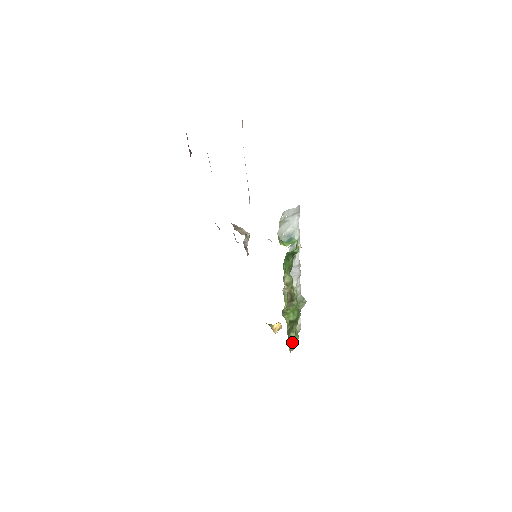
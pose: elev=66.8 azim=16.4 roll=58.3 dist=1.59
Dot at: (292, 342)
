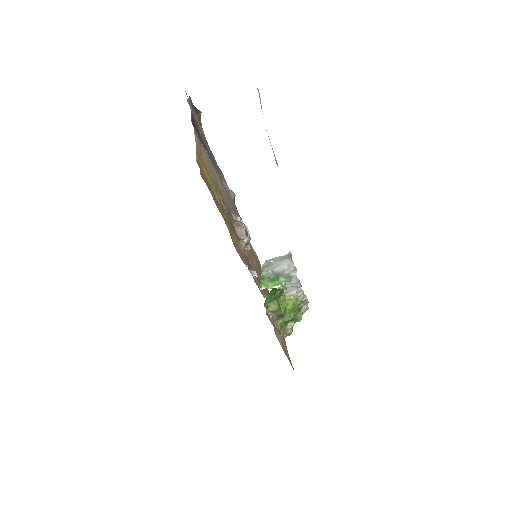
Dot at: (289, 330)
